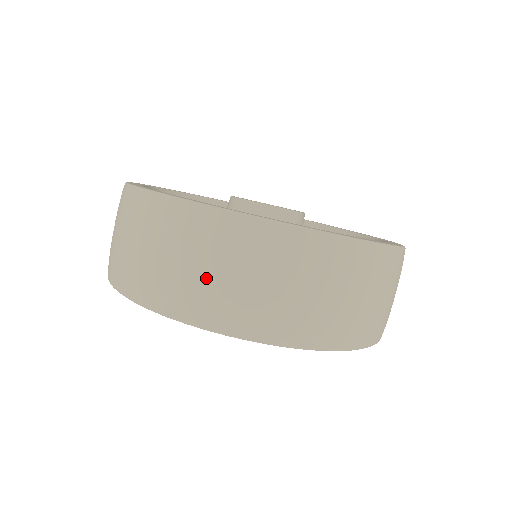
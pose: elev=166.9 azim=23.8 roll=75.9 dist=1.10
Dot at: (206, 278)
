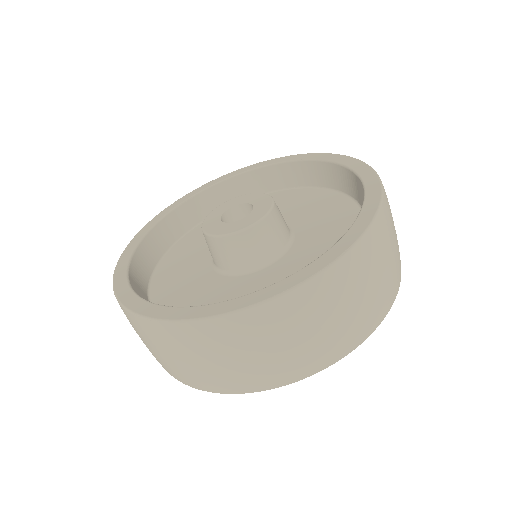
Dot at: (161, 357)
